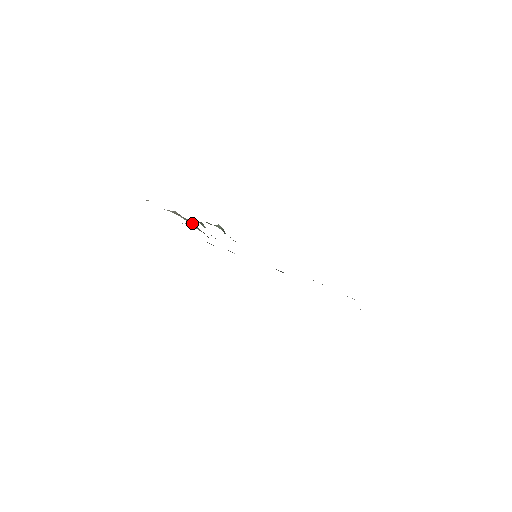
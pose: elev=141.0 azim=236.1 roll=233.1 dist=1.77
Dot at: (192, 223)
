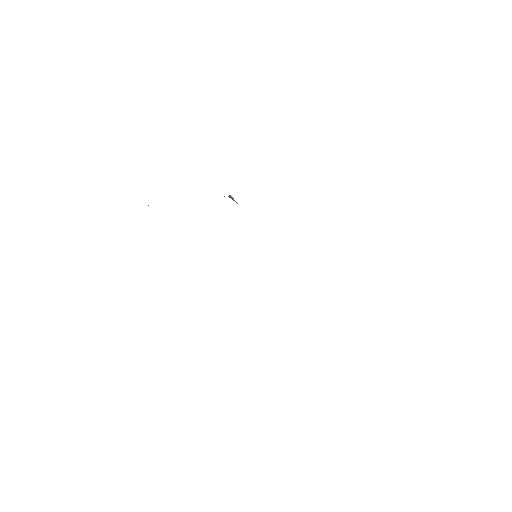
Dot at: occluded
